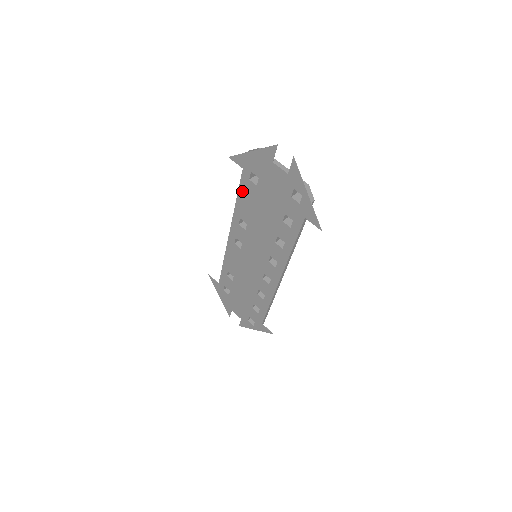
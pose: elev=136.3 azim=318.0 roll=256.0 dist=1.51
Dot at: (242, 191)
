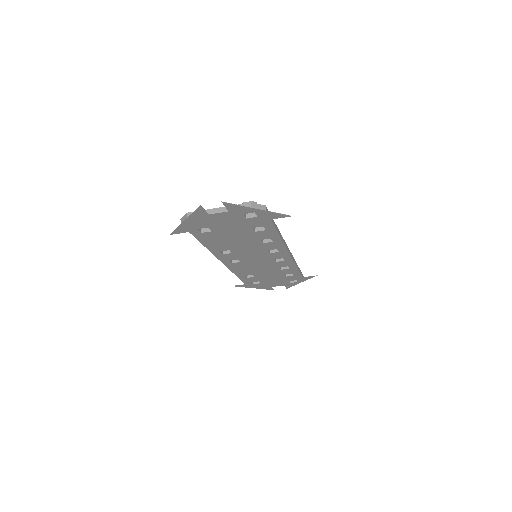
Dot at: (204, 241)
